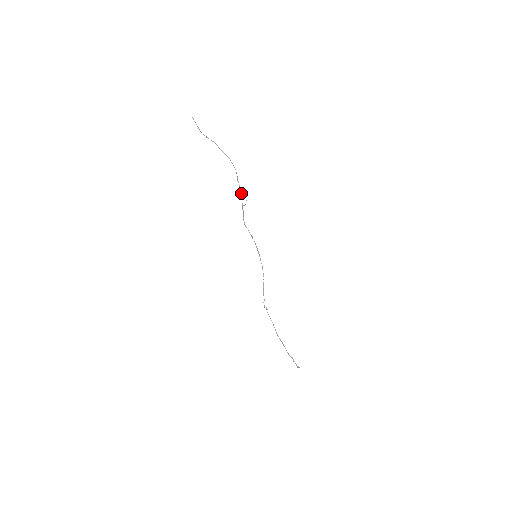
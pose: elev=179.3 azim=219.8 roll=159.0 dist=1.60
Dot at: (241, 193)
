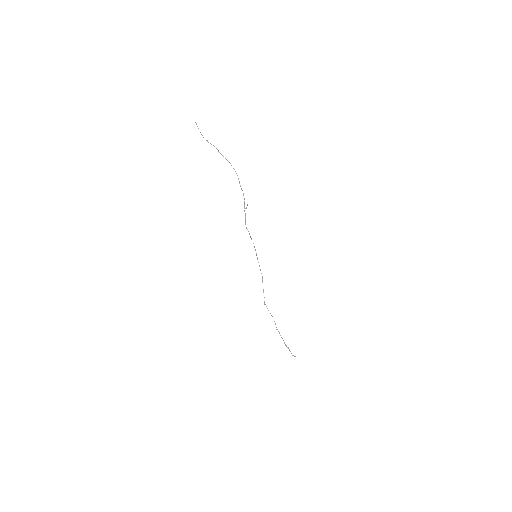
Dot at: occluded
